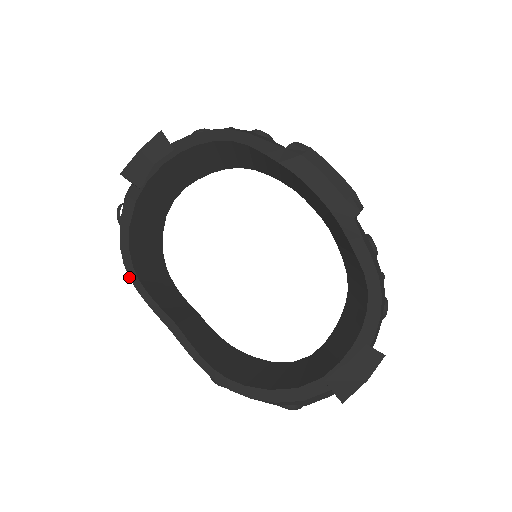
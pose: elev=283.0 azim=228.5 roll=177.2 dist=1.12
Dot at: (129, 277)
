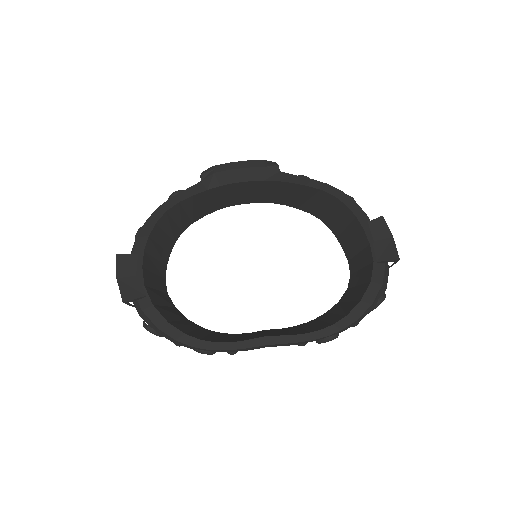
Dot at: (205, 349)
